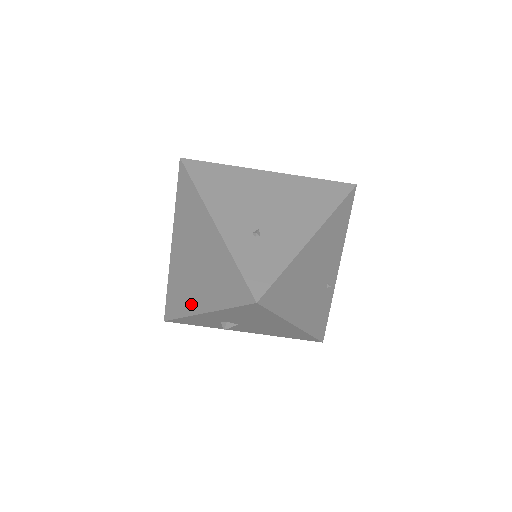
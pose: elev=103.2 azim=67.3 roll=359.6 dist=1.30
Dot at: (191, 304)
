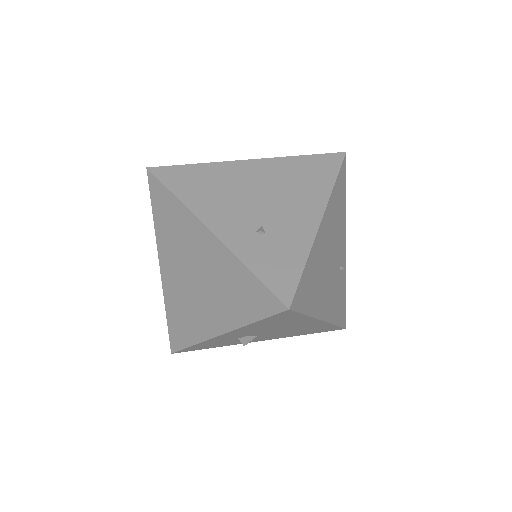
Dot at: (202, 328)
